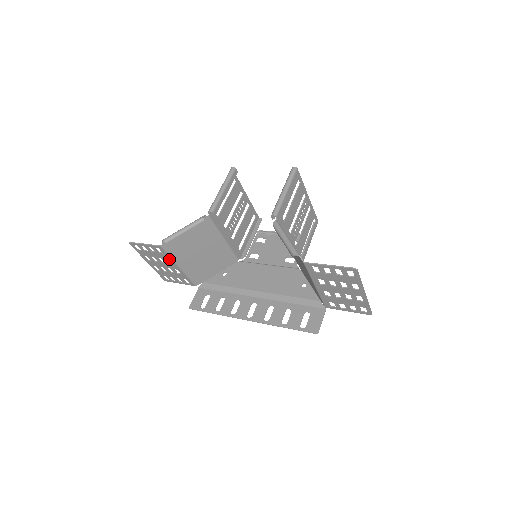
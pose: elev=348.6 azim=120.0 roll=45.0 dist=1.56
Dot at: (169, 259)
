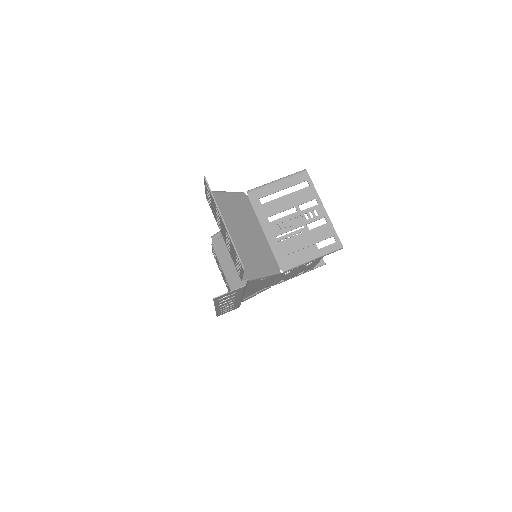
Dot at: (219, 263)
